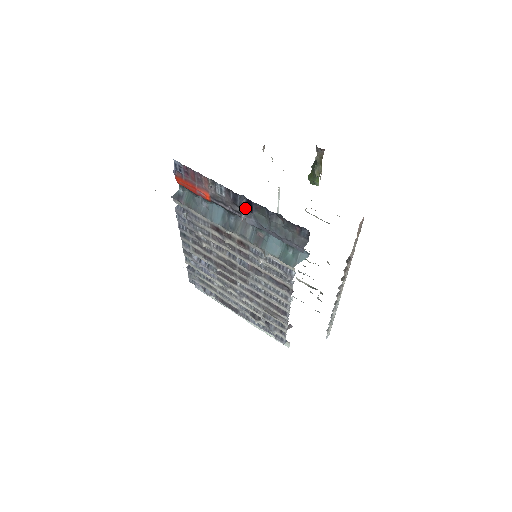
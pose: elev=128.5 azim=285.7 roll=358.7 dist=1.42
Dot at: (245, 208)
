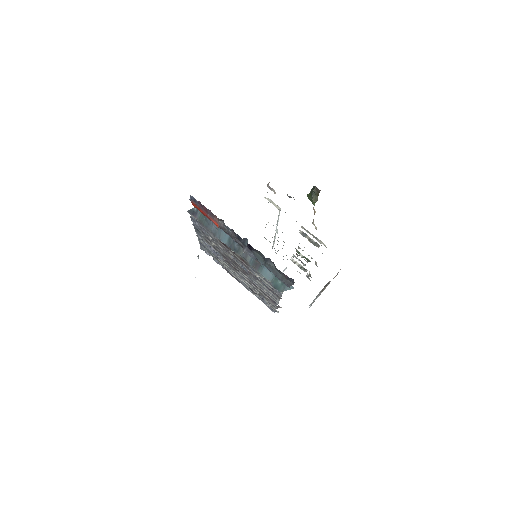
Dot at: (247, 246)
